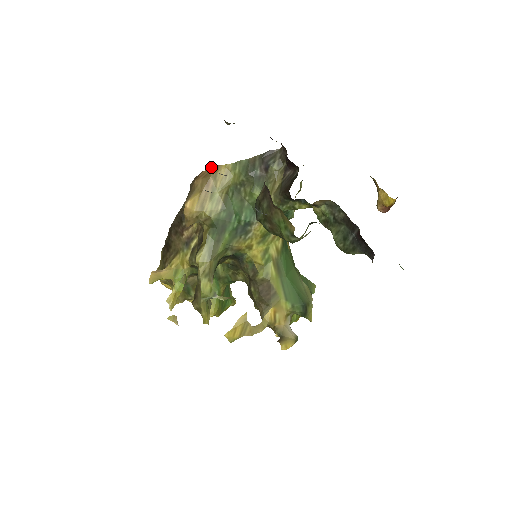
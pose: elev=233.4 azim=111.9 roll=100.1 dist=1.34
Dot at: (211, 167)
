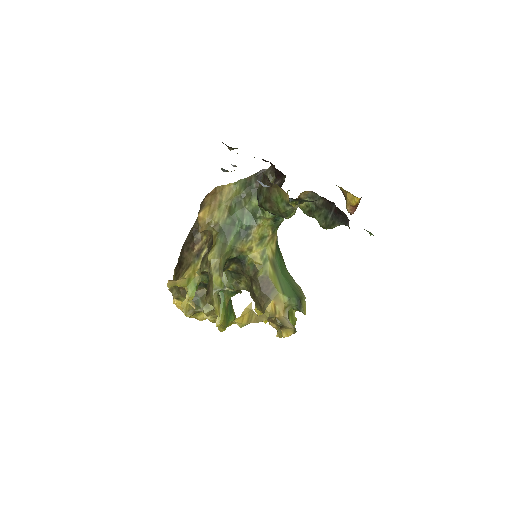
Dot at: (217, 187)
